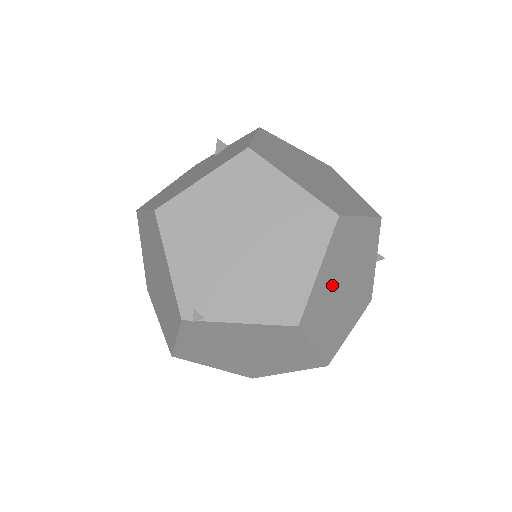
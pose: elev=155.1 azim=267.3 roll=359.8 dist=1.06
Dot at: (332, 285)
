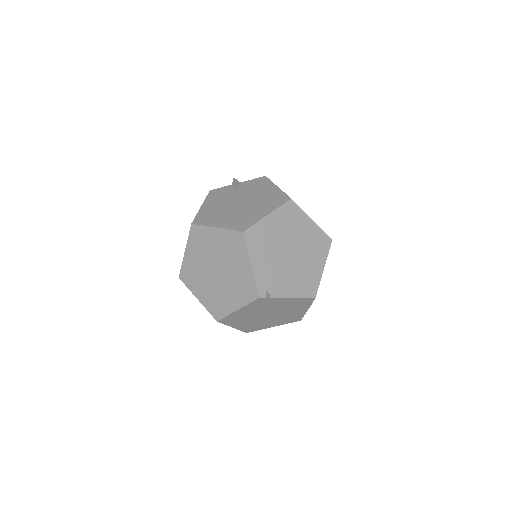
Dot at: occluded
